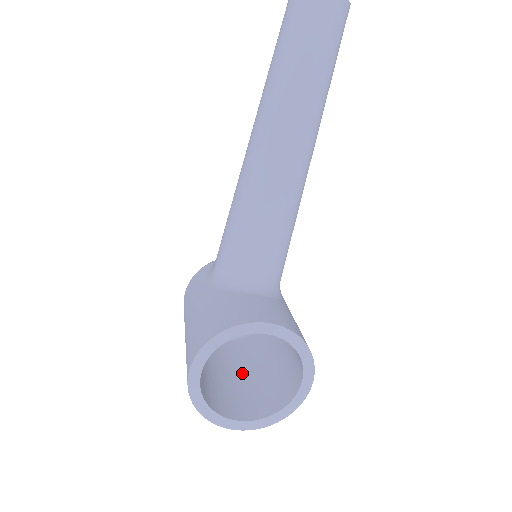
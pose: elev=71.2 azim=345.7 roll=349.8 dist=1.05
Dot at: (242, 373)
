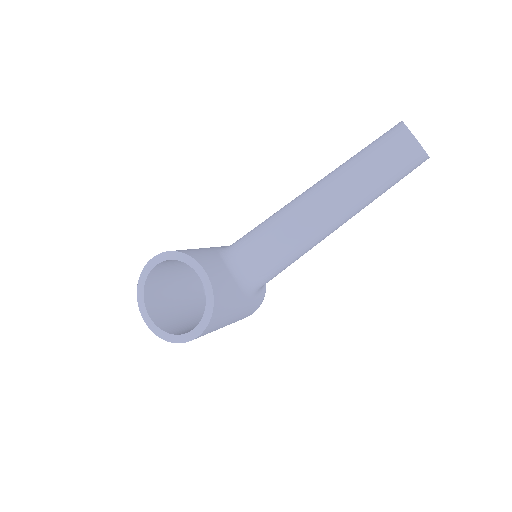
Dot at: (187, 313)
